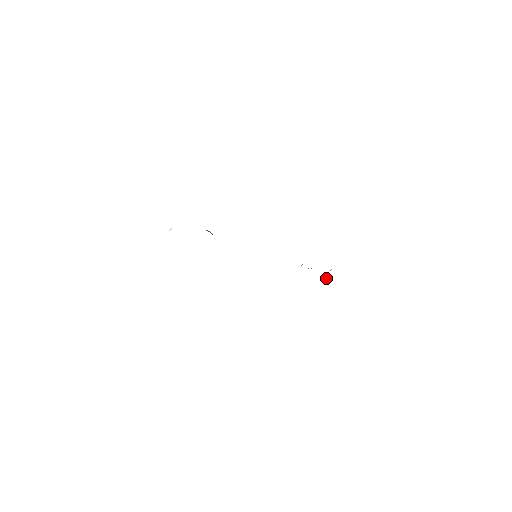
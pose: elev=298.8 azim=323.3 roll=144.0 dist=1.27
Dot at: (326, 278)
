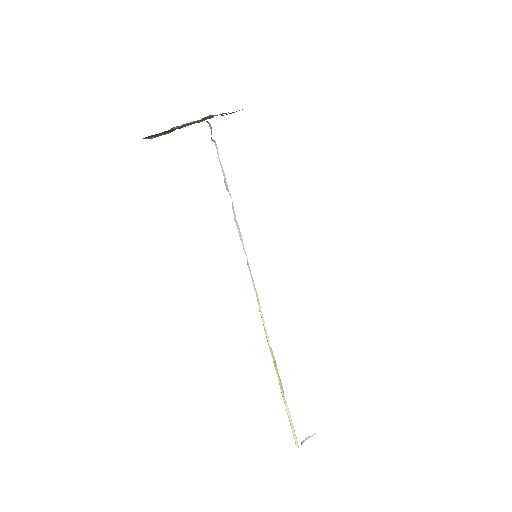
Dot at: (307, 439)
